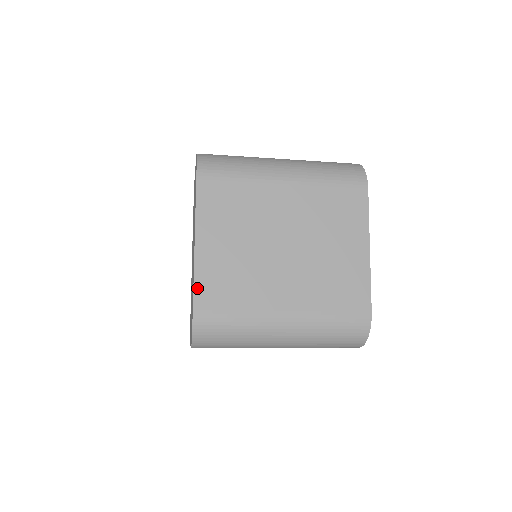
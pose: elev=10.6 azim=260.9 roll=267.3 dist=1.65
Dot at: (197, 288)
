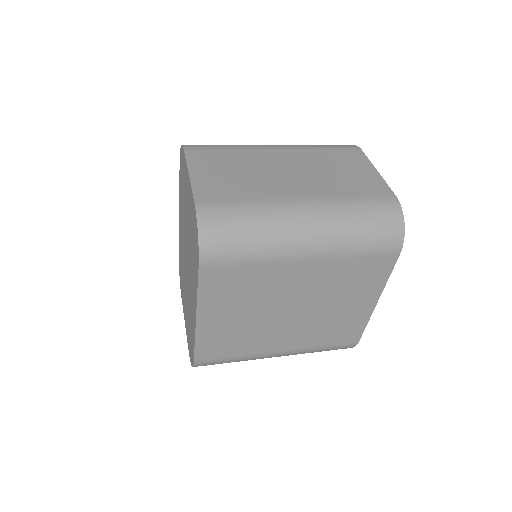
Dot at: (198, 348)
